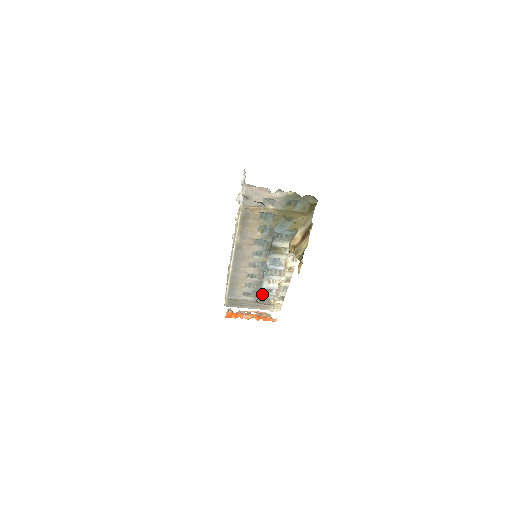
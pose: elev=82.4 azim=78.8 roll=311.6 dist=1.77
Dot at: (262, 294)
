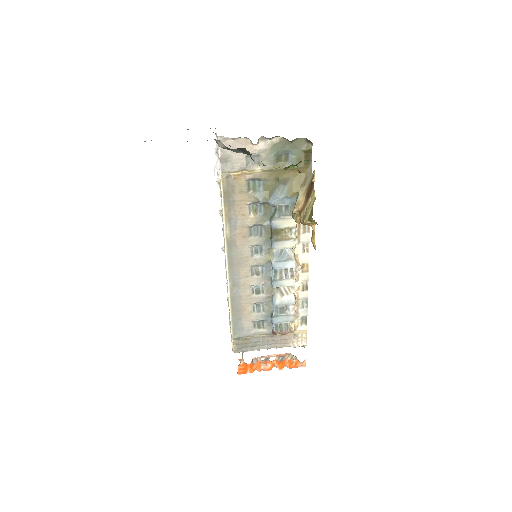
Dot at: (277, 316)
